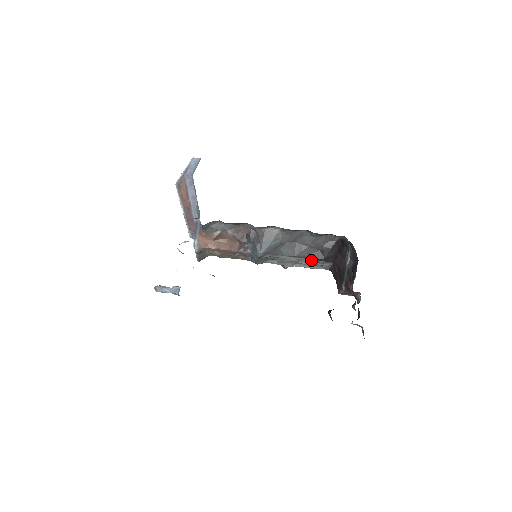
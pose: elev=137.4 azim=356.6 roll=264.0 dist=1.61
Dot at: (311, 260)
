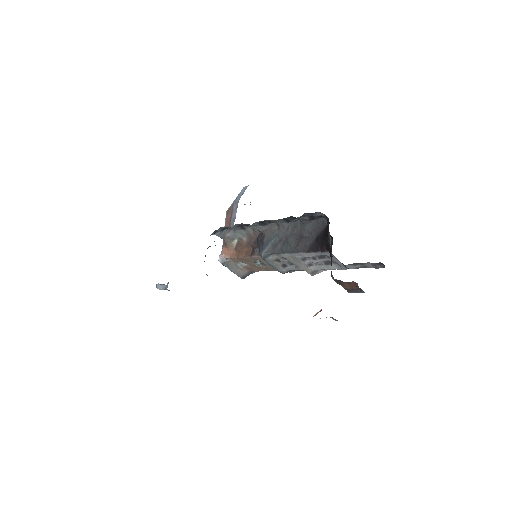
Dot at: (310, 253)
